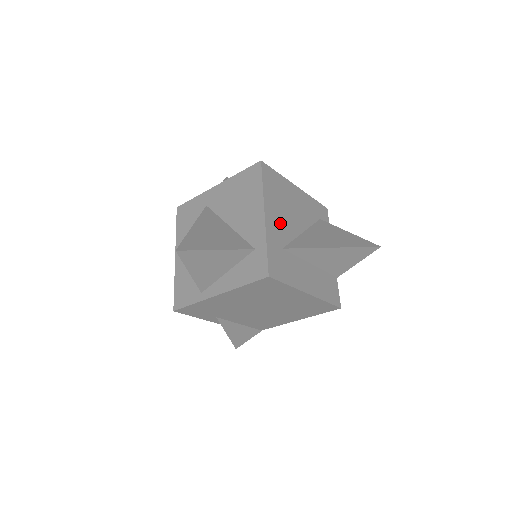
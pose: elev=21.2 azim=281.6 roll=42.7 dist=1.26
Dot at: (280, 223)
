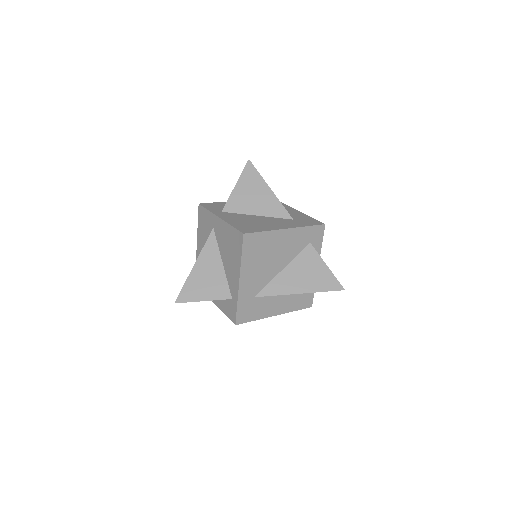
Dot at: (256, 278)
